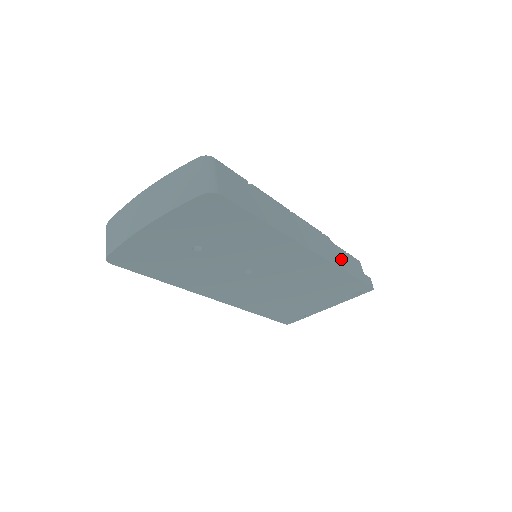
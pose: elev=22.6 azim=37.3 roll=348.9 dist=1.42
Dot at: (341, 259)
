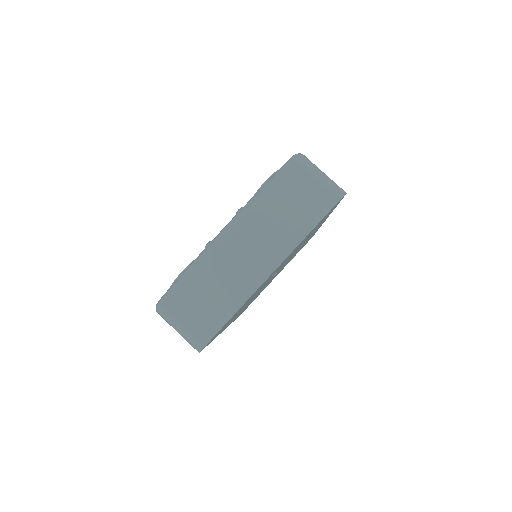
Dot at: occluded
